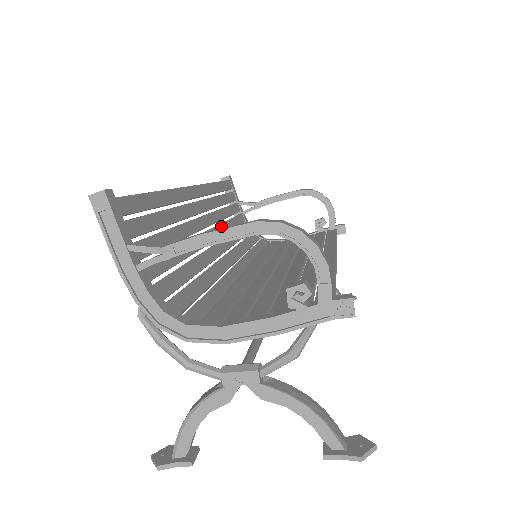
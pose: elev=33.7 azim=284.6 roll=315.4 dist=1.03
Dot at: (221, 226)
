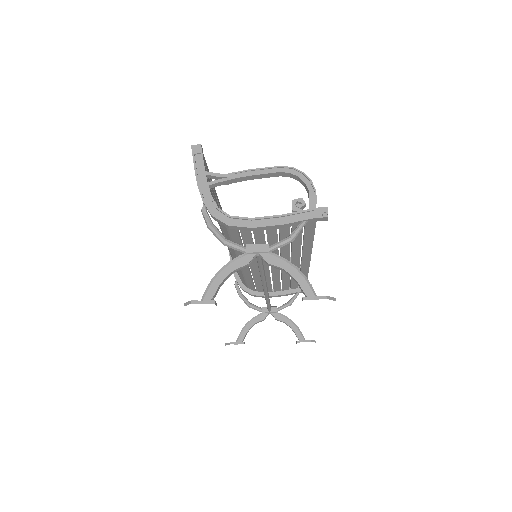
Dot at: occluded
